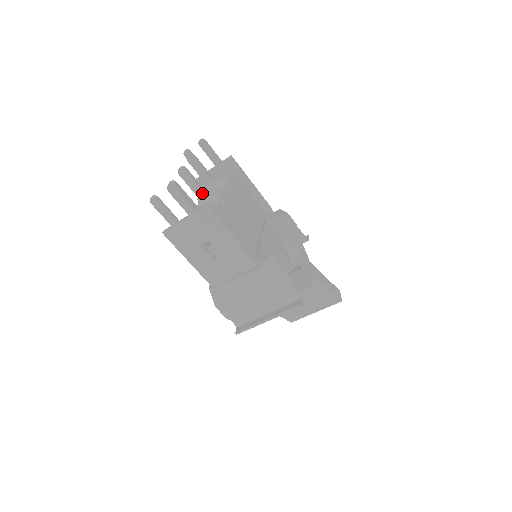
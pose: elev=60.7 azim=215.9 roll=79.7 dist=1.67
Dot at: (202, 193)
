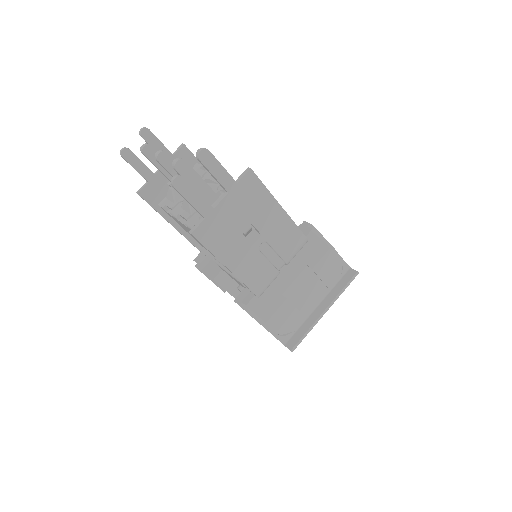
Dot at: occluded
